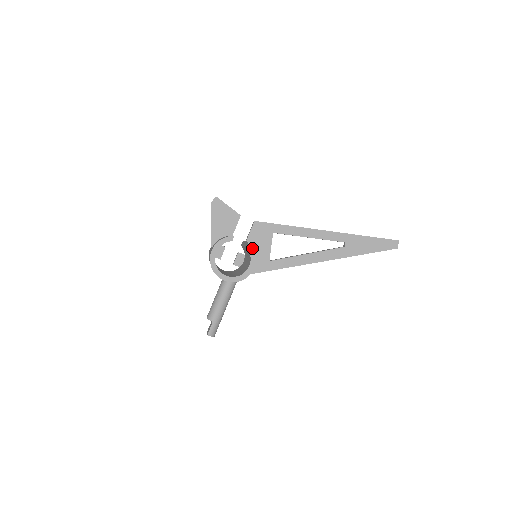
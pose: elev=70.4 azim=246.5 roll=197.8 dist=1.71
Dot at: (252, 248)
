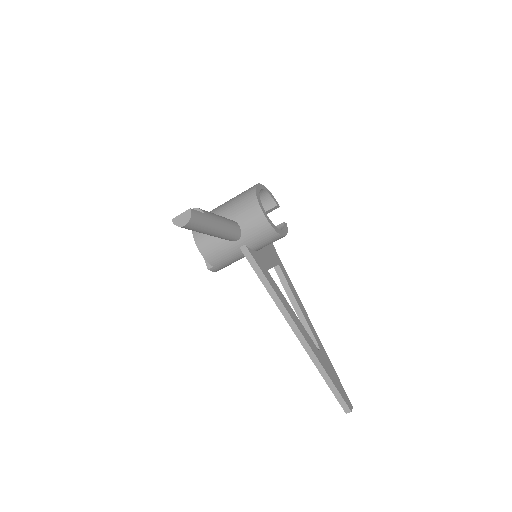
Dot at: (287, 228)
